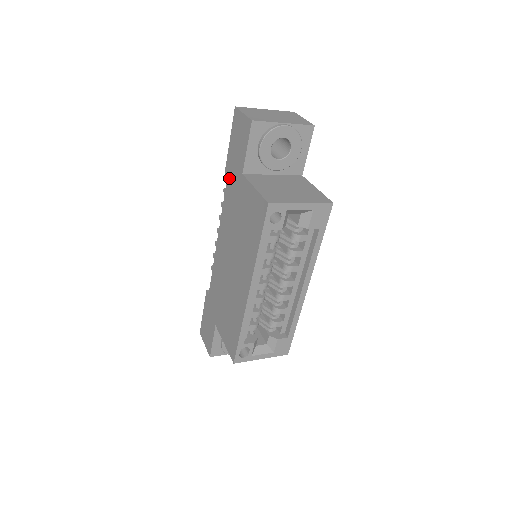
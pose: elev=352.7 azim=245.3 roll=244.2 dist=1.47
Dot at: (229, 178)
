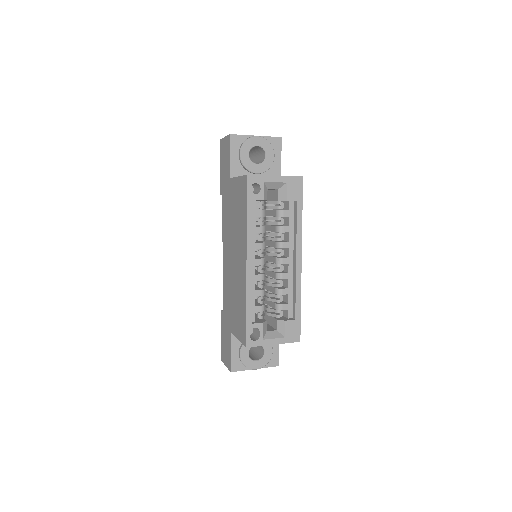
Dot at: (223, 193)
